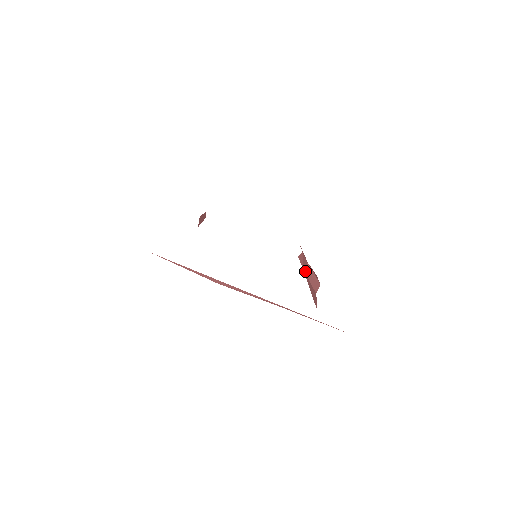
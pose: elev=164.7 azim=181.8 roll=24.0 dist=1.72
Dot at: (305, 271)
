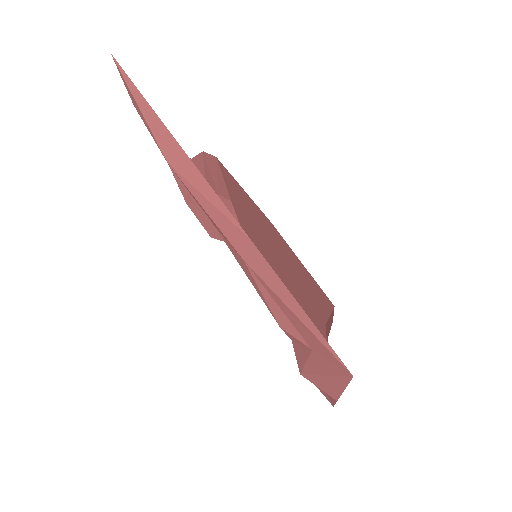
Dot at: occluded
